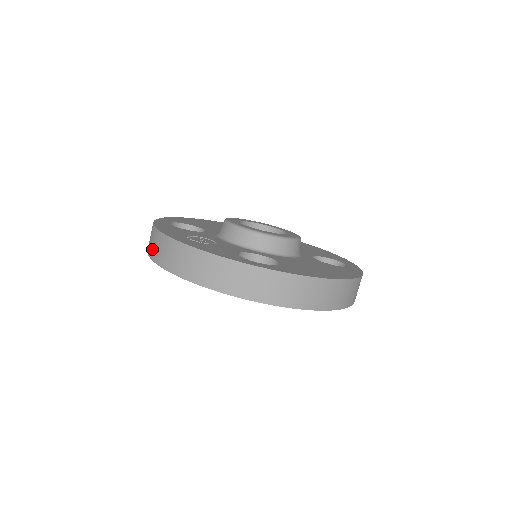
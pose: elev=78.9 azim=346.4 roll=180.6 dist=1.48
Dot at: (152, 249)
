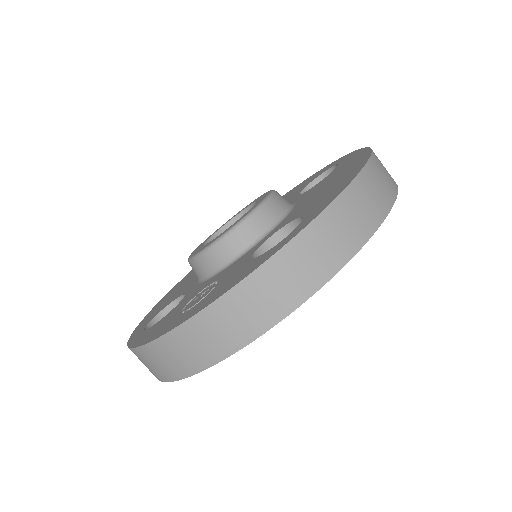
Dot at: (164, 370)
